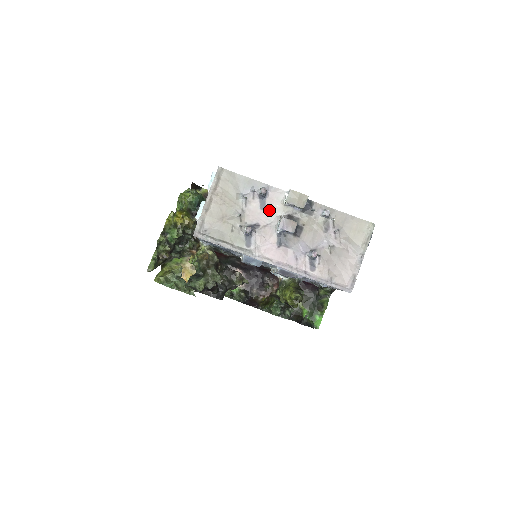
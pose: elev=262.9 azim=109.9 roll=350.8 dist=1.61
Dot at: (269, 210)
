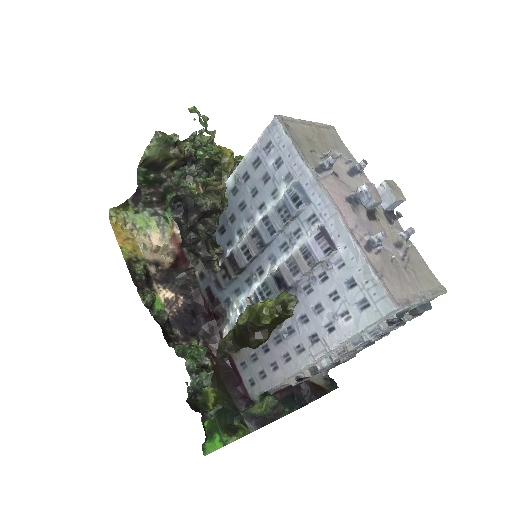
Dot at: (354, 181)
